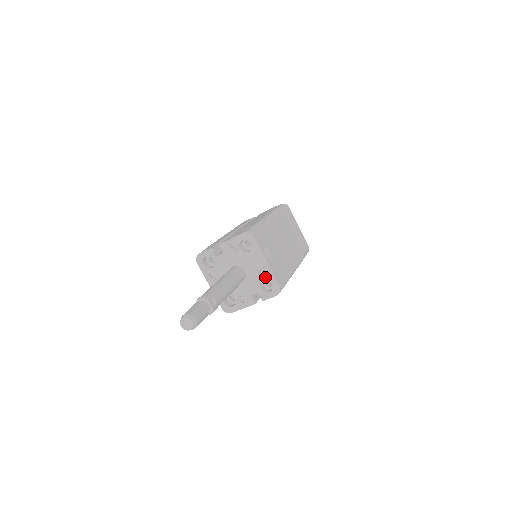
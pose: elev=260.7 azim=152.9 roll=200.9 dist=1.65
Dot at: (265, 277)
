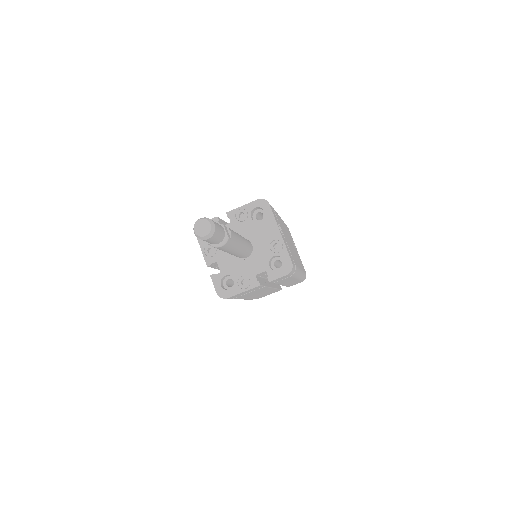
Dot at: (276, 251)
